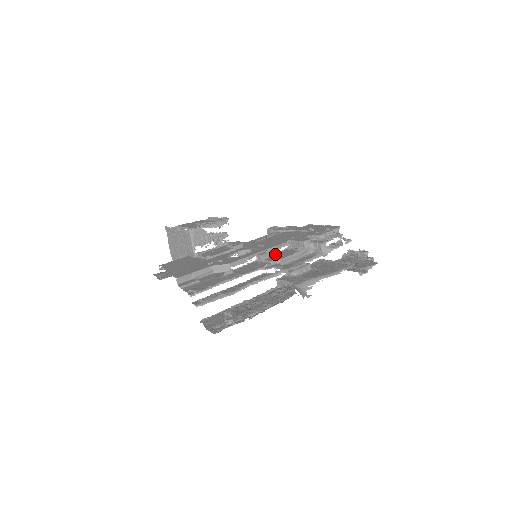
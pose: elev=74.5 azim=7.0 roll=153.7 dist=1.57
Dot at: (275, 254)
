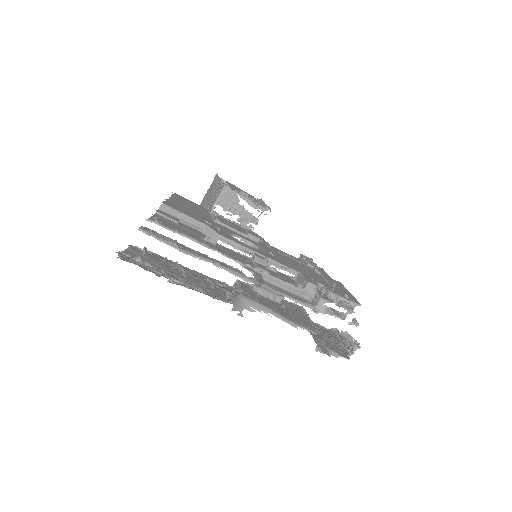
Dot at: (273, 269)
